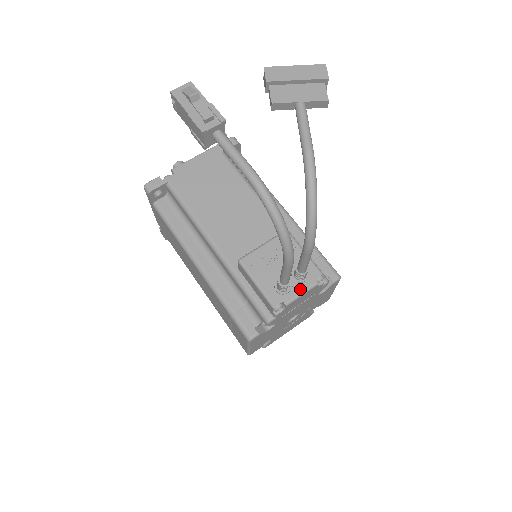
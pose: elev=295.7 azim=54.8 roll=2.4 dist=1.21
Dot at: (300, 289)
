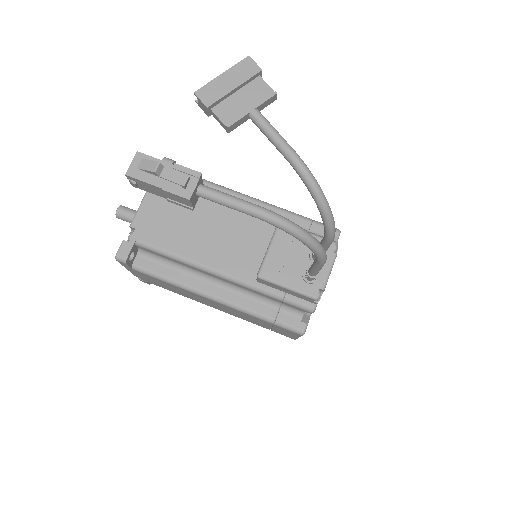
Dot at: (326, 268)
